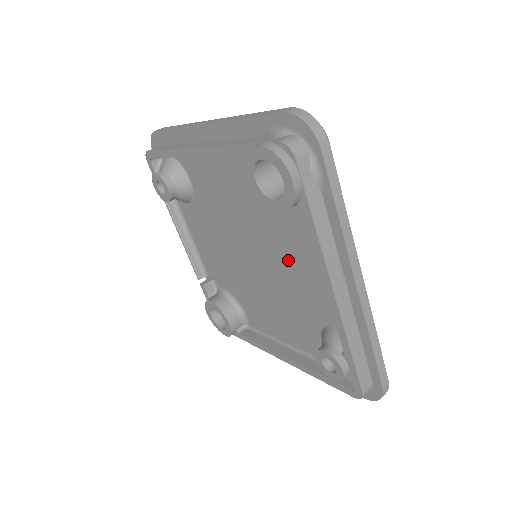
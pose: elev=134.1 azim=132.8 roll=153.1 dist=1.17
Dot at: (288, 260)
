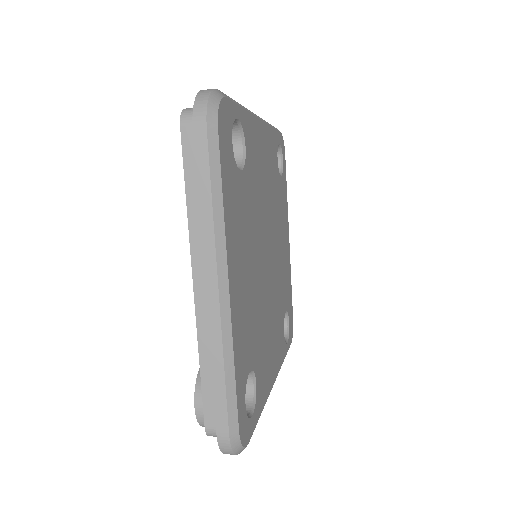
Dot at: occluded
